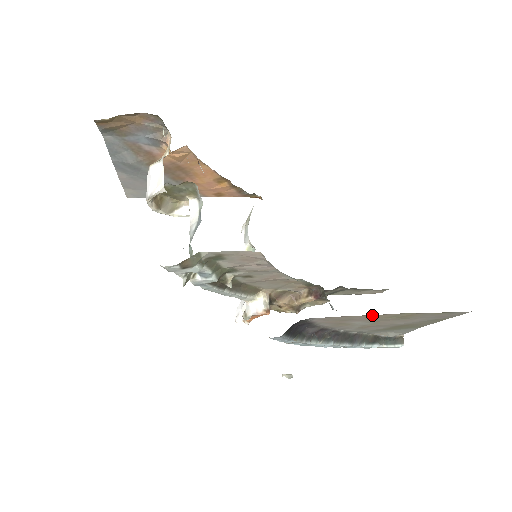
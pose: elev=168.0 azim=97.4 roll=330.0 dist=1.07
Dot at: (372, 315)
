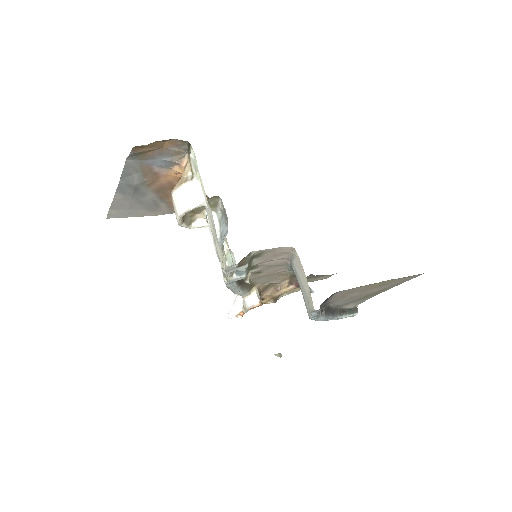
Dot at: (372, 284)
